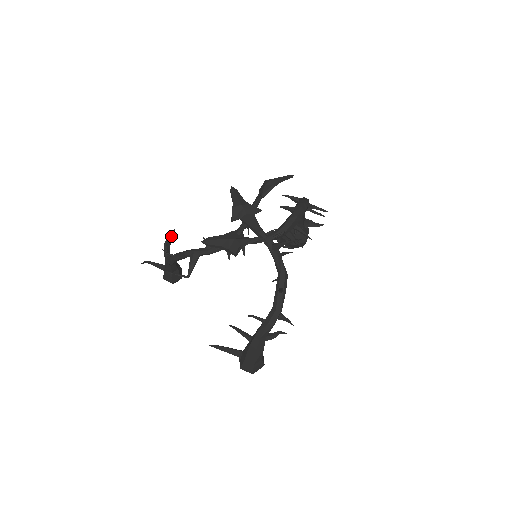
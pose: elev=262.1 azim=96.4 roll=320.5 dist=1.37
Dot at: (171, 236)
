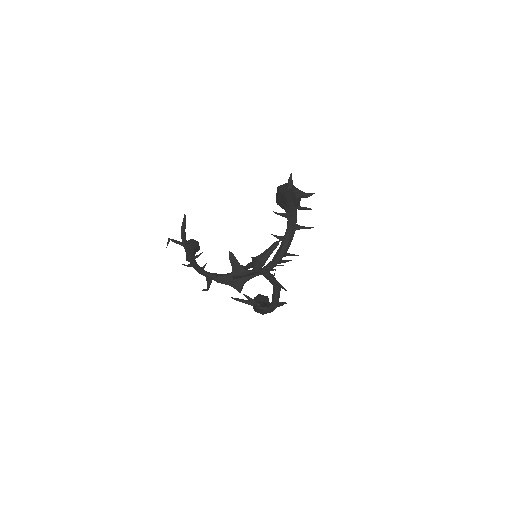
Dot at: (184, 224)
